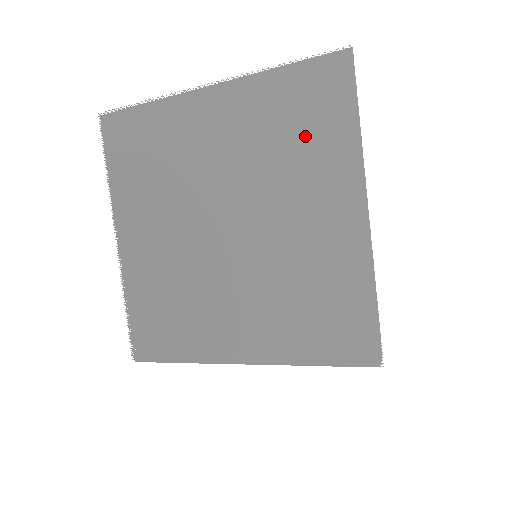
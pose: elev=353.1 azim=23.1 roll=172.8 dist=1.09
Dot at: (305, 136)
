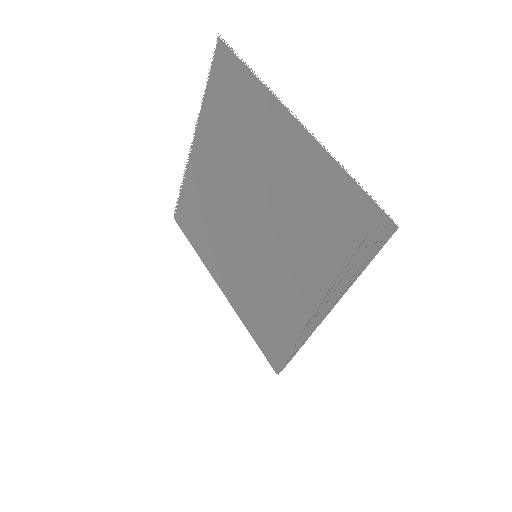
Dot at: (325, 237)
